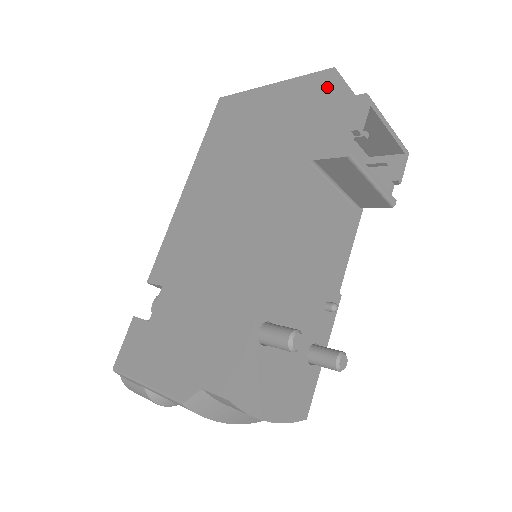
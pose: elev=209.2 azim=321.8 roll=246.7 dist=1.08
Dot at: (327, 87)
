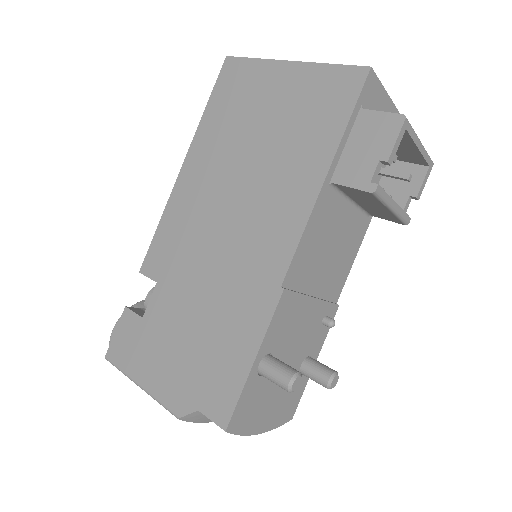
Dot at: (359, 93)
